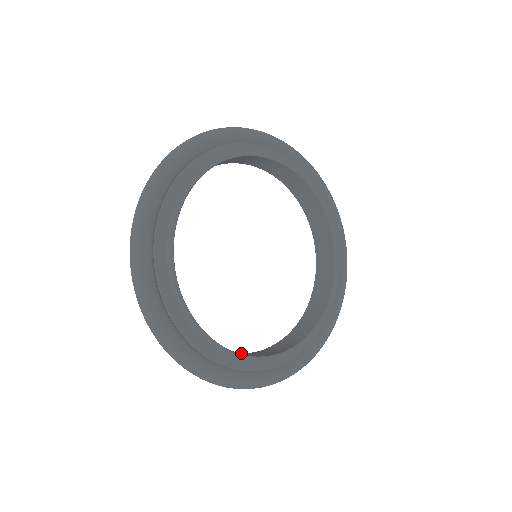
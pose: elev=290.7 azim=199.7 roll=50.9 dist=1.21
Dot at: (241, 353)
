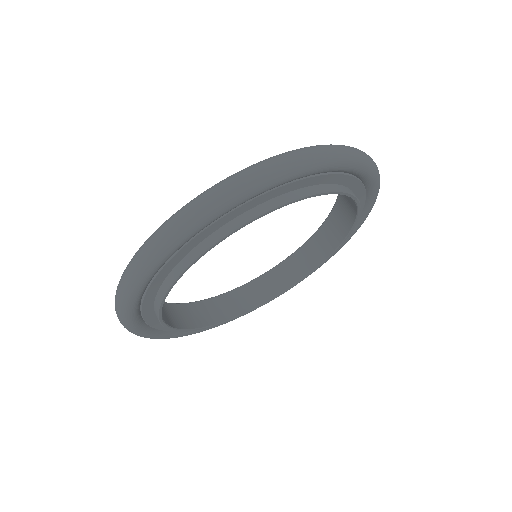
Dot at: (180, 304)
